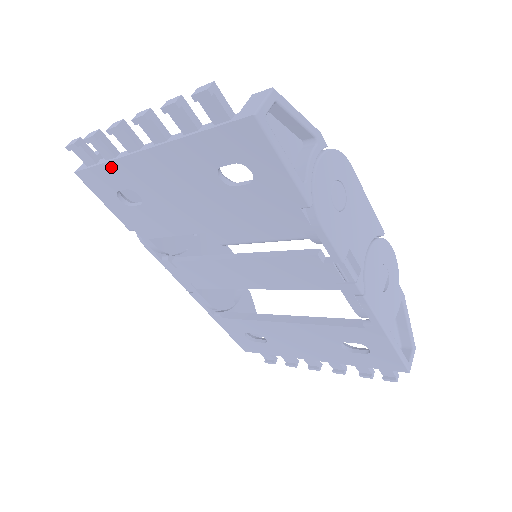
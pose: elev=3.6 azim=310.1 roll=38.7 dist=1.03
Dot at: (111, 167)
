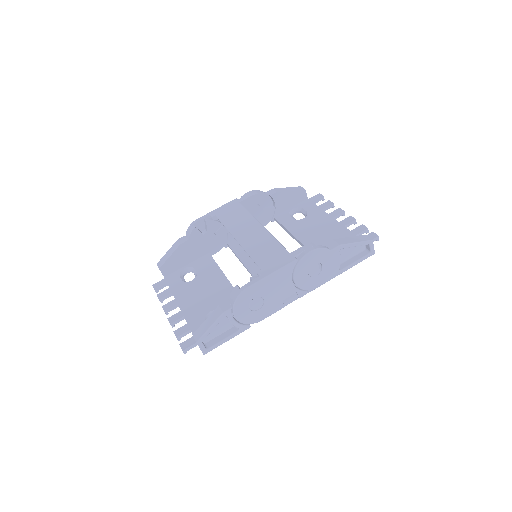
Dot at: occluded
